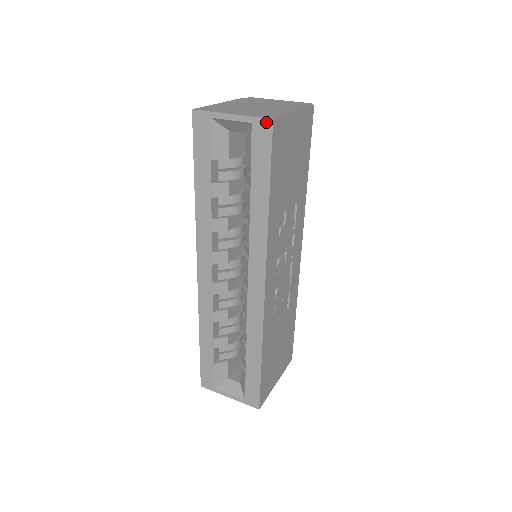
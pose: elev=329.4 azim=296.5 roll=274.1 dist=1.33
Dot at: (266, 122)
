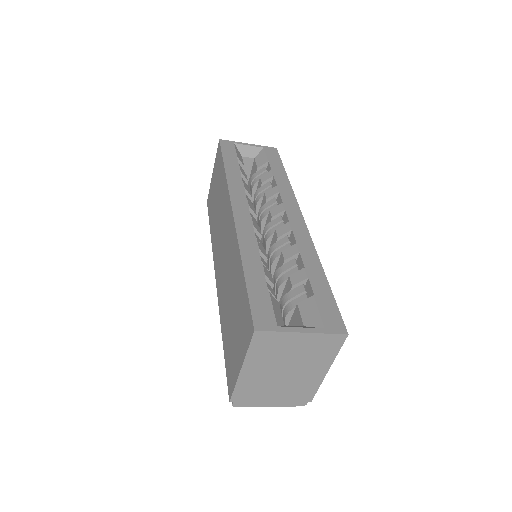
Dot at: (273, 148)
